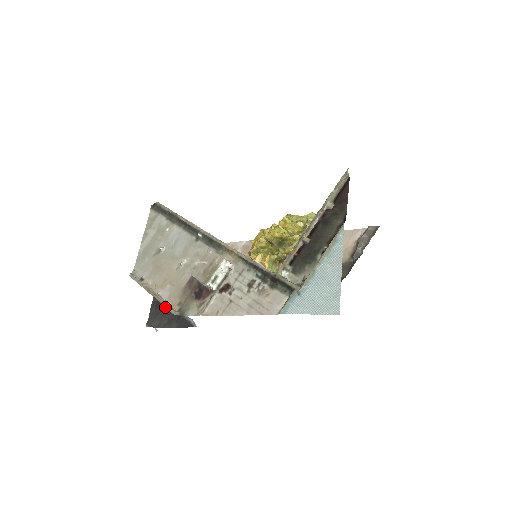
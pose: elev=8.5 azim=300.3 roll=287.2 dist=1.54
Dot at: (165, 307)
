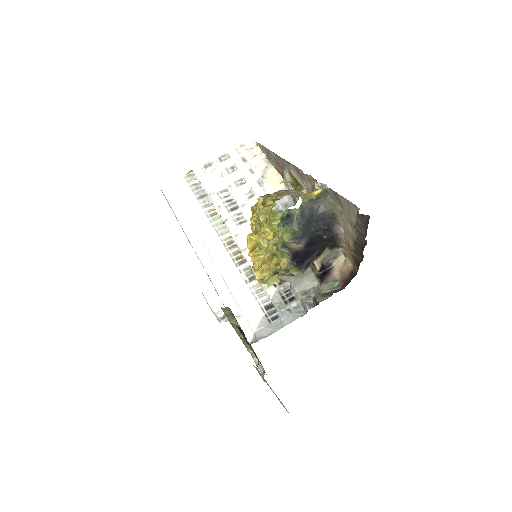
Dot at: occluded
